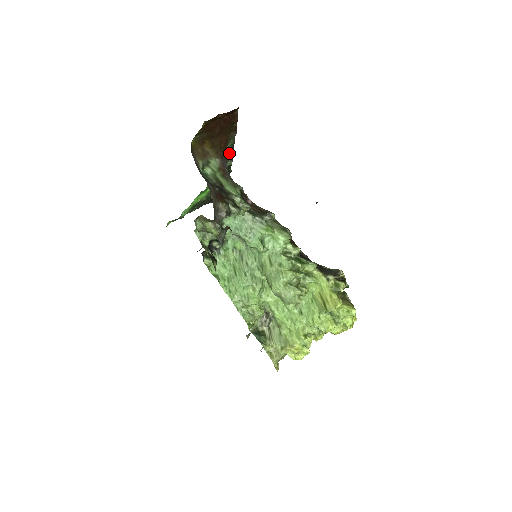
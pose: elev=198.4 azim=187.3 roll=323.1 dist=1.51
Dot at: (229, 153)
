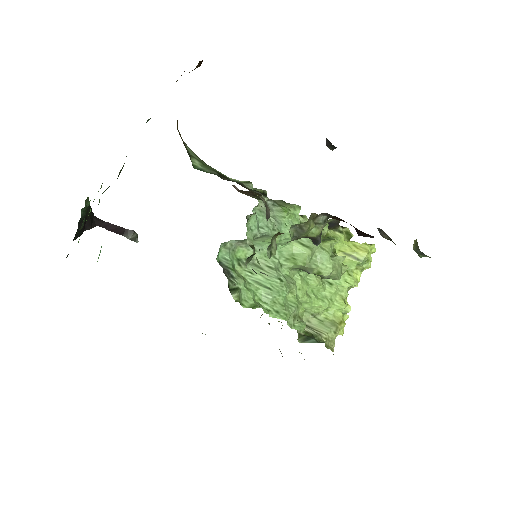
Dot at: occluded
